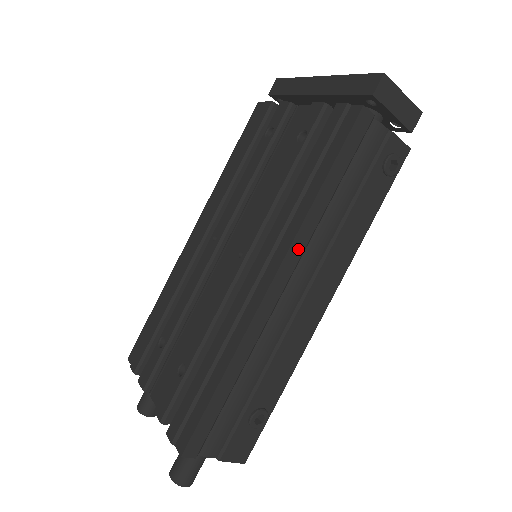
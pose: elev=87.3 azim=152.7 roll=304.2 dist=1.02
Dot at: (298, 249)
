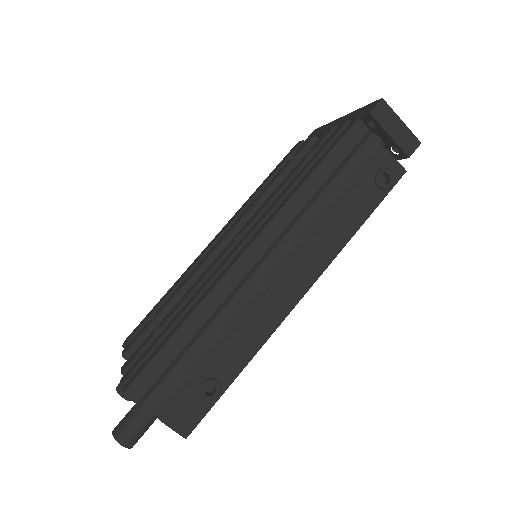
Dot at: (279, 225)
